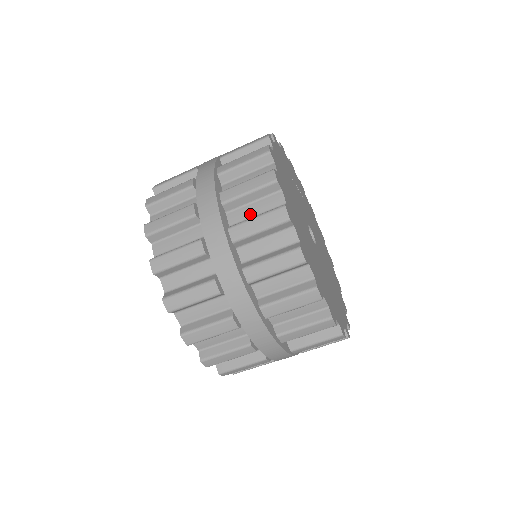
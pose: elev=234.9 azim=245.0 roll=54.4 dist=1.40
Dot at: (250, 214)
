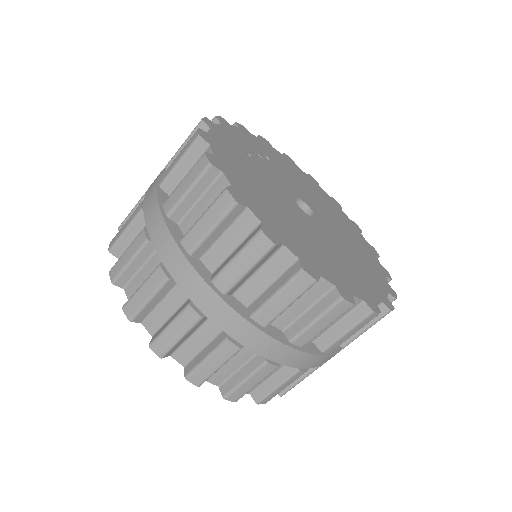
Dot at: (227, 251)
